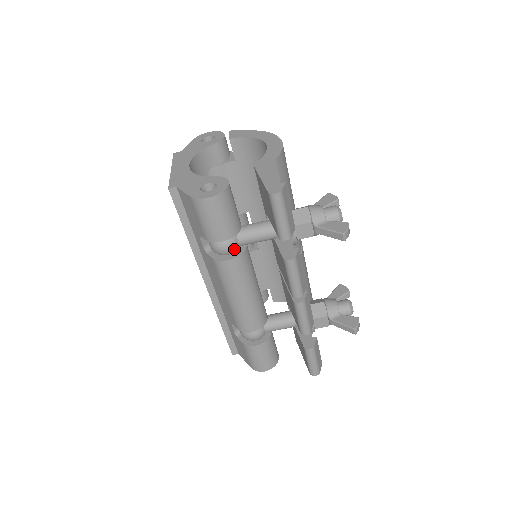
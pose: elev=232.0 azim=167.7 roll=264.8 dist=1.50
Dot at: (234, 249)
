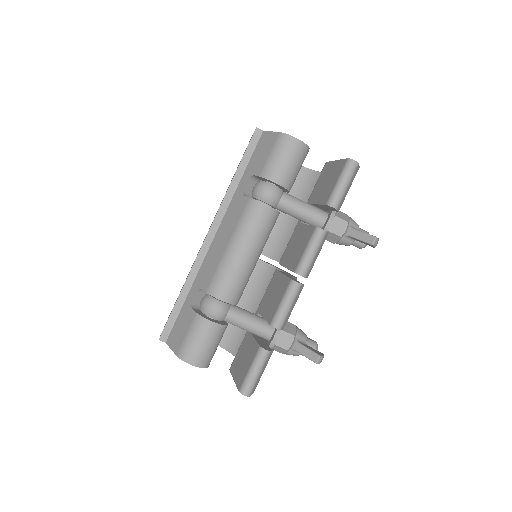
Dot at: (274, 201)
